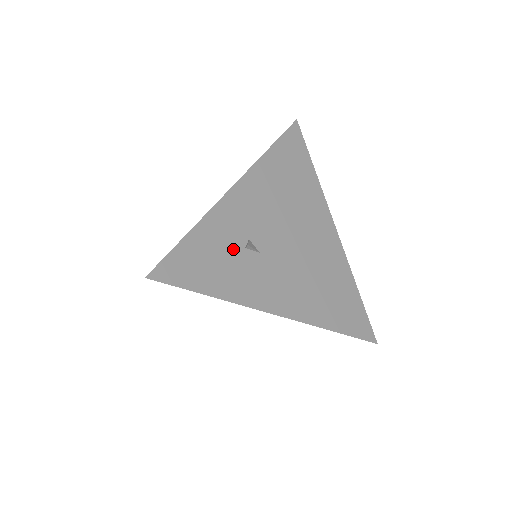
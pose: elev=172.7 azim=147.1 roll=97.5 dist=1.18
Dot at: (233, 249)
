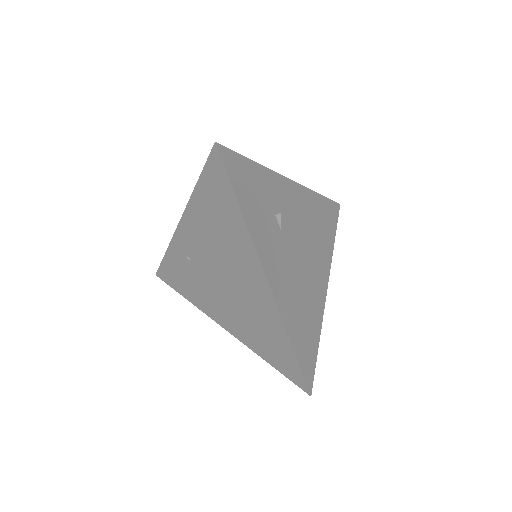
Dot at: (269, 205)
